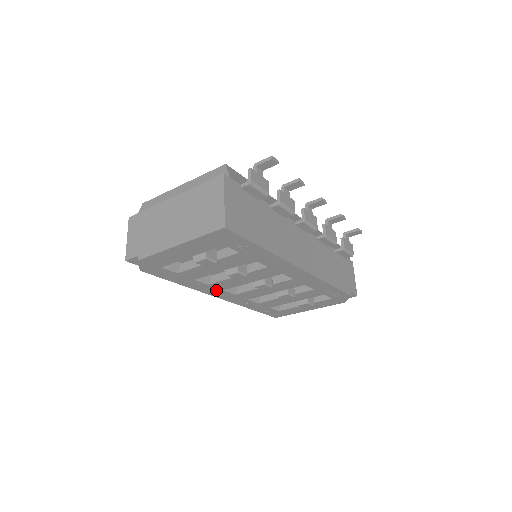
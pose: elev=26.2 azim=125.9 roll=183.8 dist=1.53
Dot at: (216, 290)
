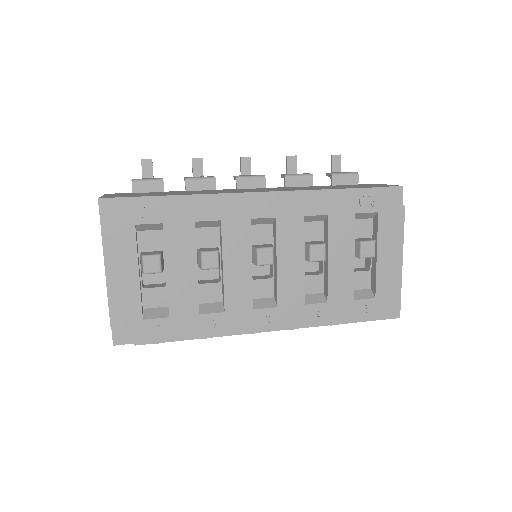
Dot at: (248, 316)
